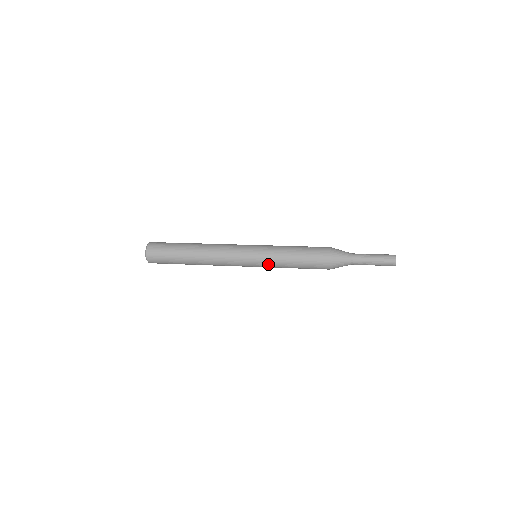
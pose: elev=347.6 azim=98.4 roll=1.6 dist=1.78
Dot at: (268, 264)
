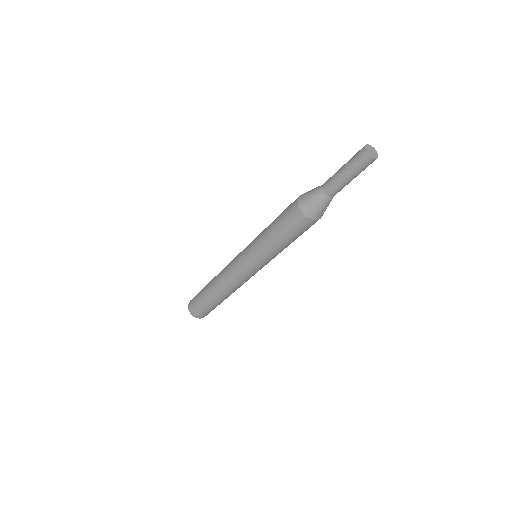
Dot at: (253, 243)
